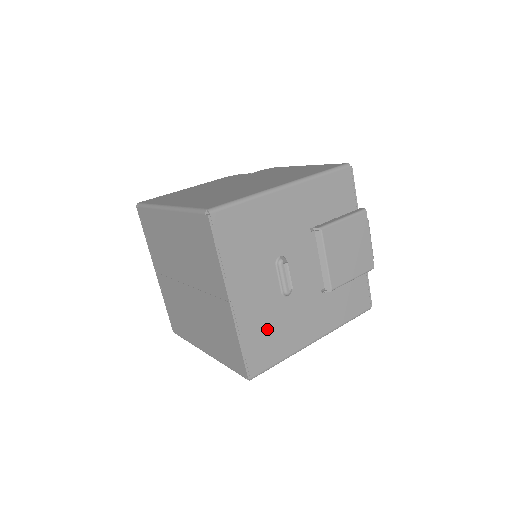
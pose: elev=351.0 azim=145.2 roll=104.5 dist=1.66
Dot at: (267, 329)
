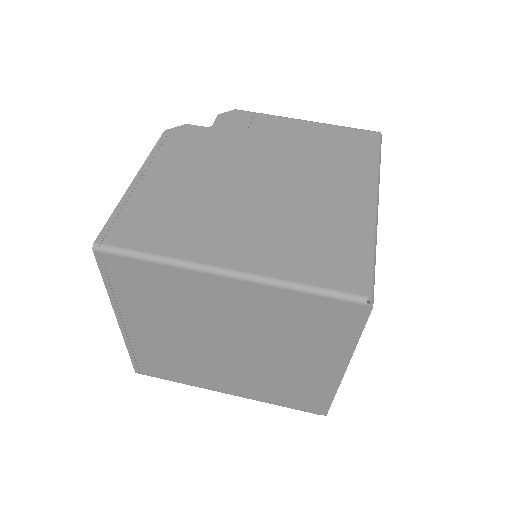
Dot at: occluded
